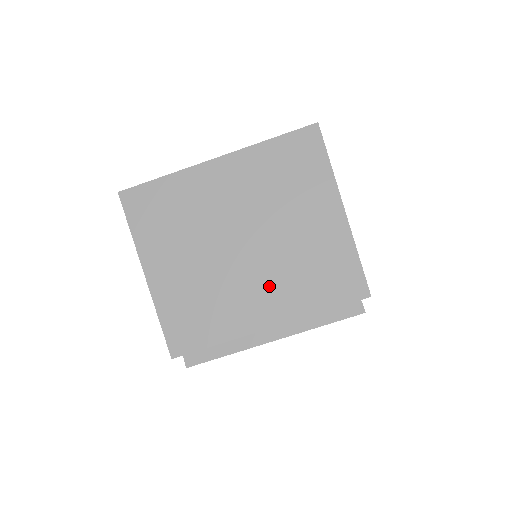
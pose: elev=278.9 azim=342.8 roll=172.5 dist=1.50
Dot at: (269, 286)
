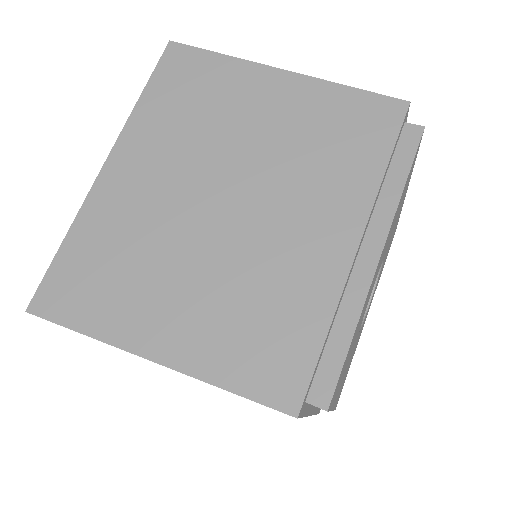
Dot at: (303, 208)
